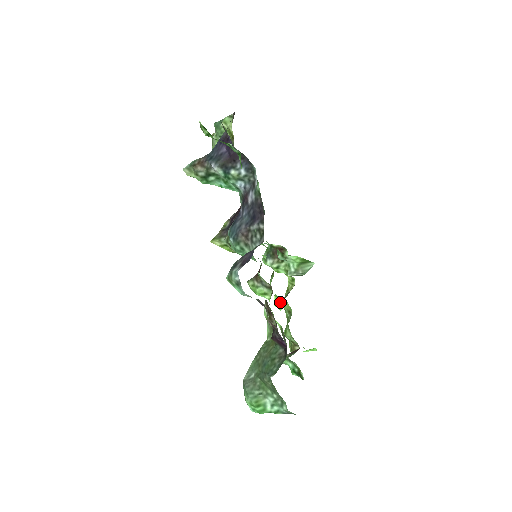
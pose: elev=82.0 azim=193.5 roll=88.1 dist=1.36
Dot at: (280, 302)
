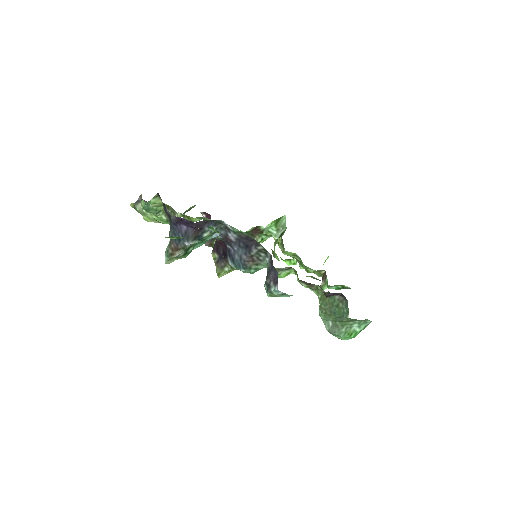
Dot at: (291, 261)
